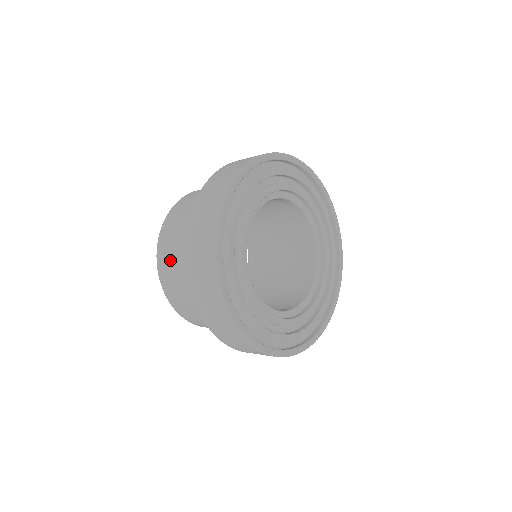
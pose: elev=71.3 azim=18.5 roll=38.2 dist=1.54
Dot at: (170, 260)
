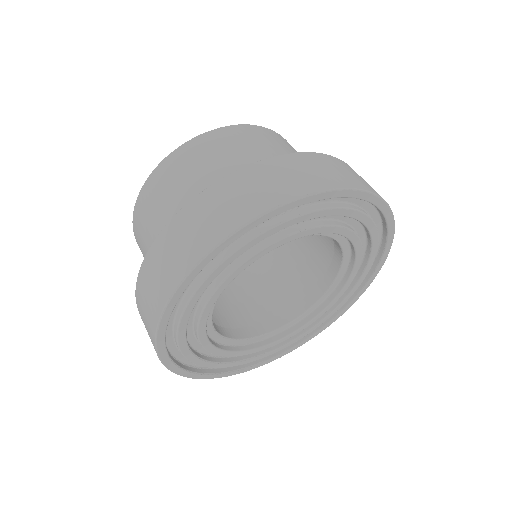
Dot at: (149, 211)
